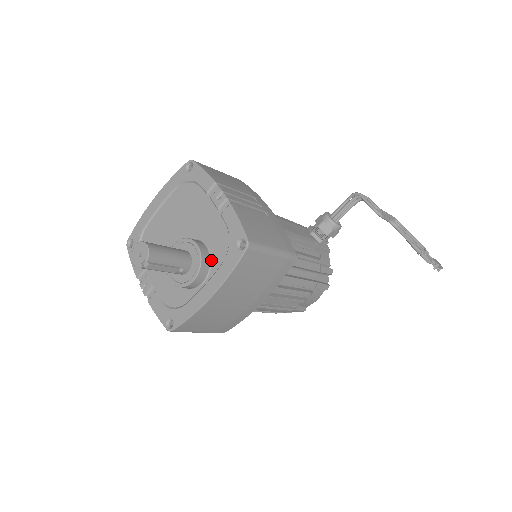
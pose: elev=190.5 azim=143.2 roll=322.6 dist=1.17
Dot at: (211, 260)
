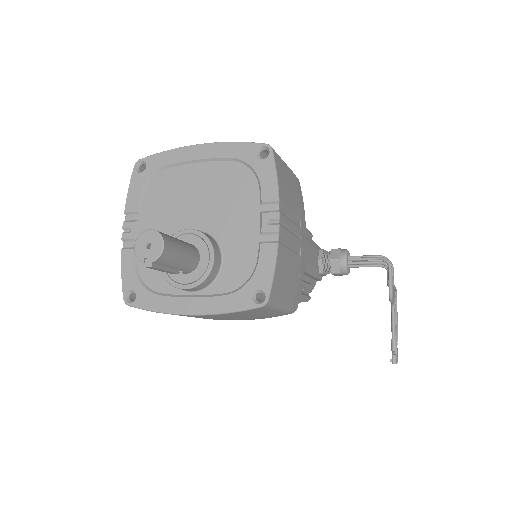
Dot at: (216, 278)
